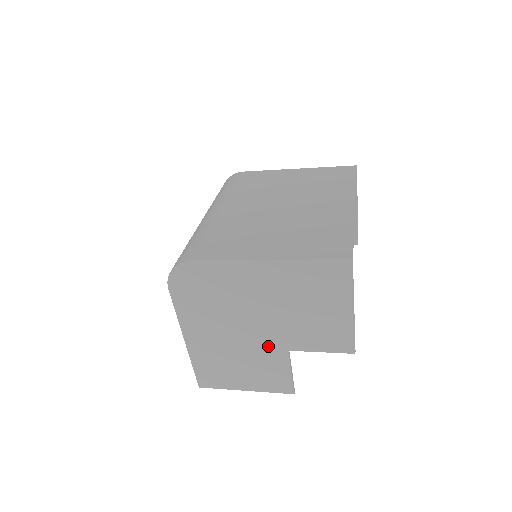
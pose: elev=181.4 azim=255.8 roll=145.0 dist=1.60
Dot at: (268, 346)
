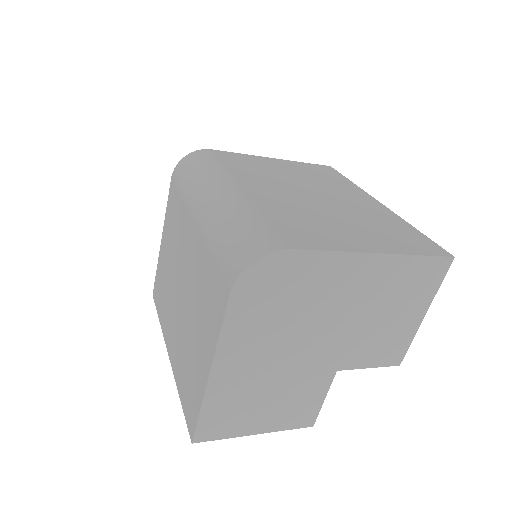
Dot at: (318, 368)
